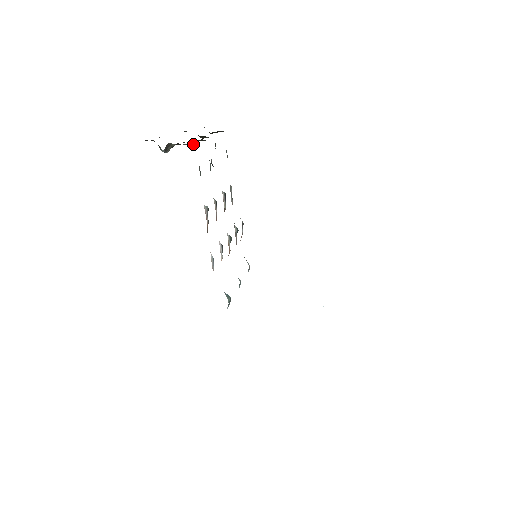
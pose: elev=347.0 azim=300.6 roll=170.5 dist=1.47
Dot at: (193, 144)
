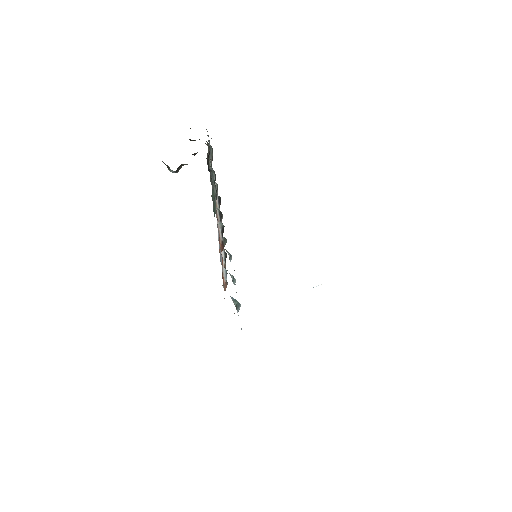
Dot at: (194, 155)
